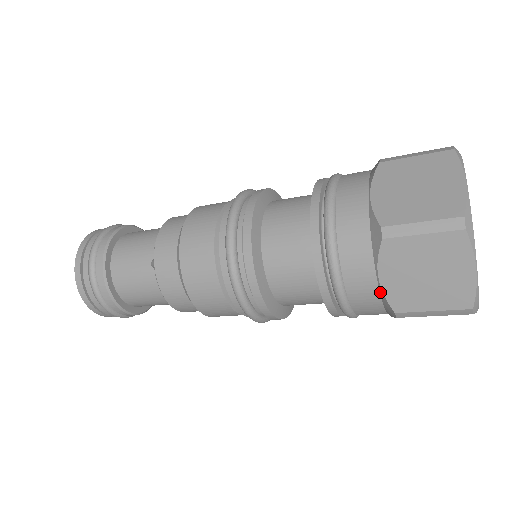
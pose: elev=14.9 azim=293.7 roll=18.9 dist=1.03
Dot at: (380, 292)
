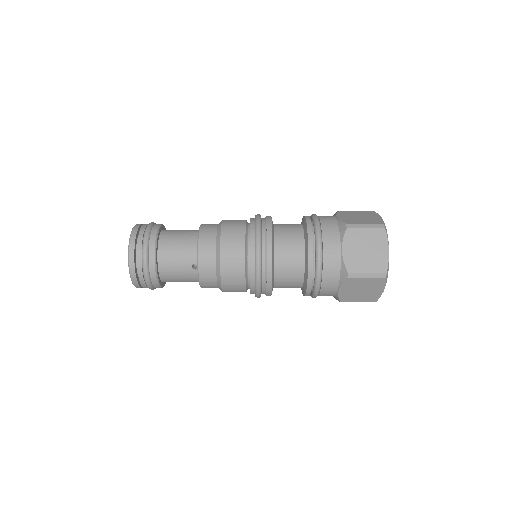
Dot at: (338, 221)
